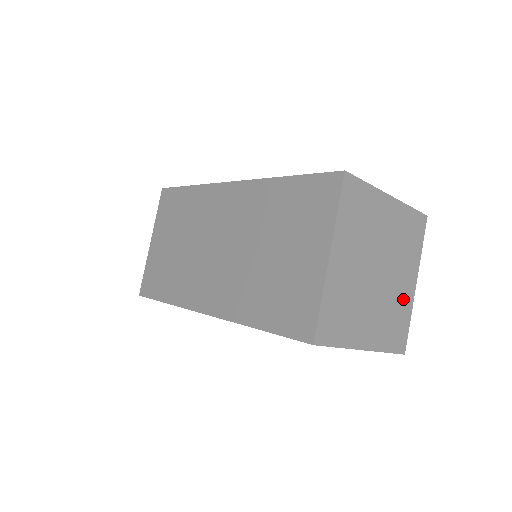
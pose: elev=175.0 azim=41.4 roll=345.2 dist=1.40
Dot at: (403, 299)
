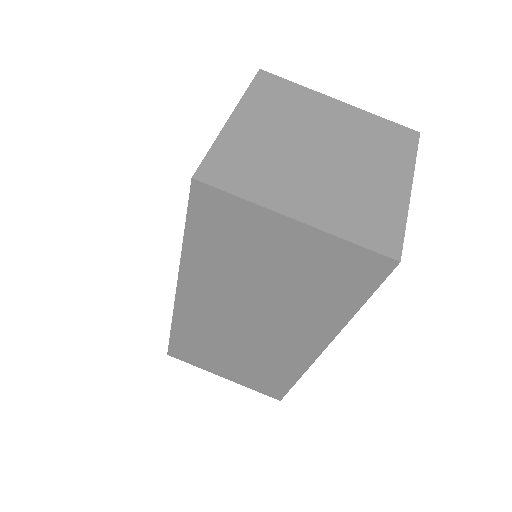
Dot at: (382, 195)
